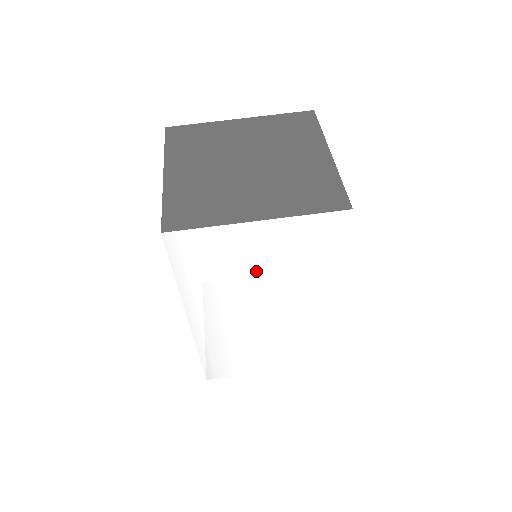
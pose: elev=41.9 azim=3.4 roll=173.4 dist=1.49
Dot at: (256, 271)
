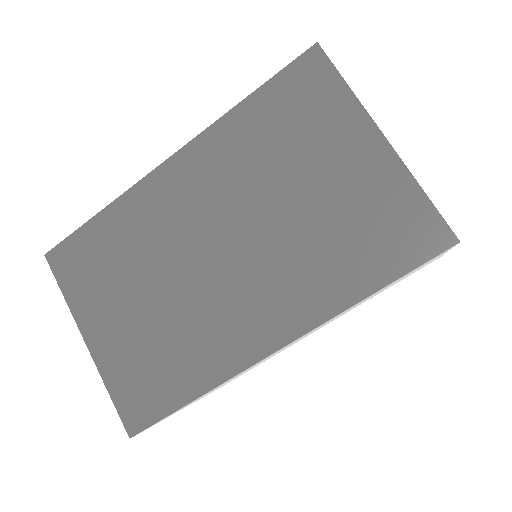
Dot at: occluded
